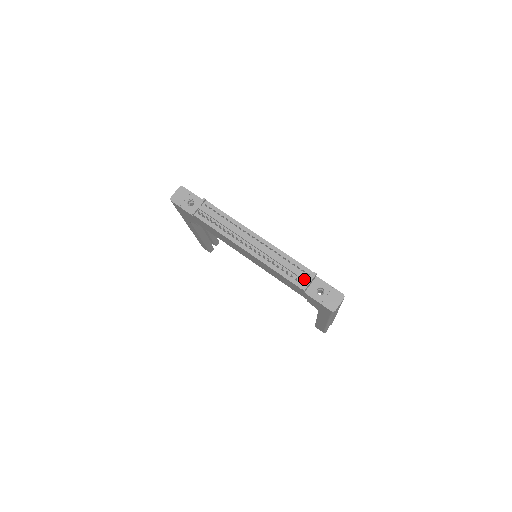
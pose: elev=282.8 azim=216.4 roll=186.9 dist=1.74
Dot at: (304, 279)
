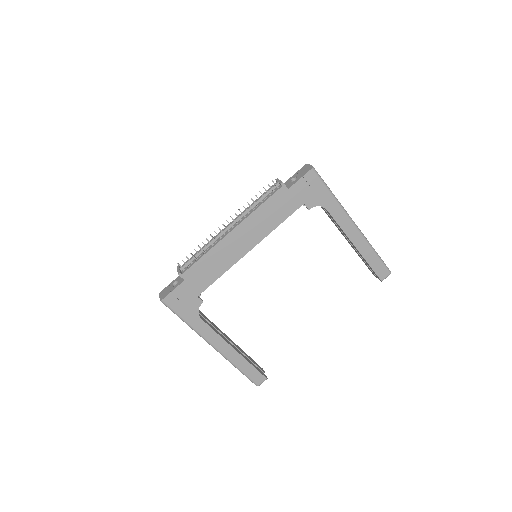
Dot at: (275, 185)
